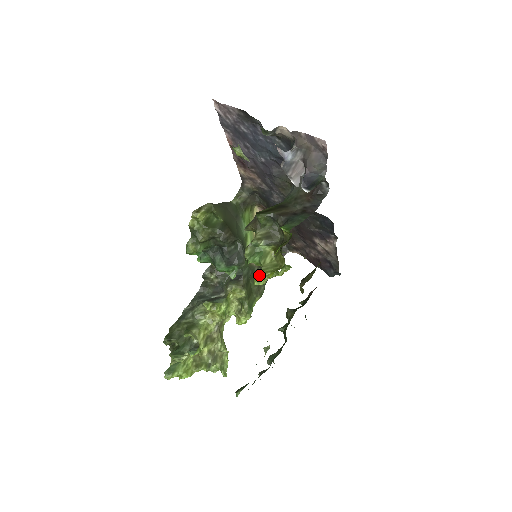
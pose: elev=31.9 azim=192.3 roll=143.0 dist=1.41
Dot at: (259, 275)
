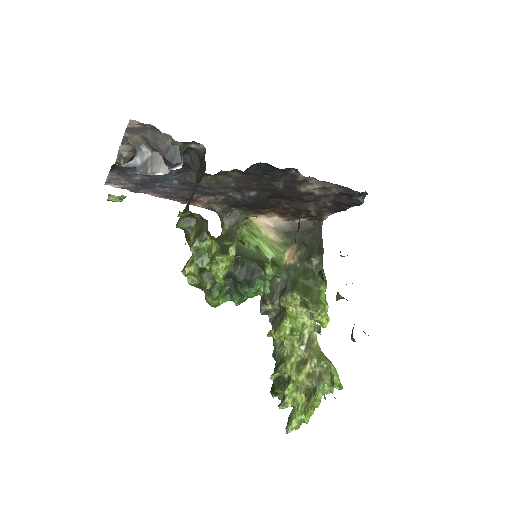
Dot at: (211, 271)
